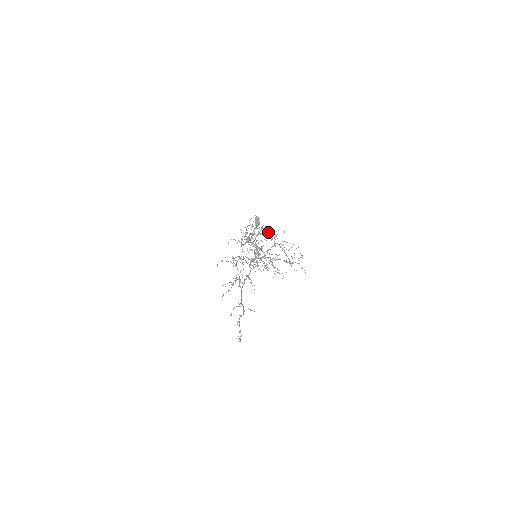
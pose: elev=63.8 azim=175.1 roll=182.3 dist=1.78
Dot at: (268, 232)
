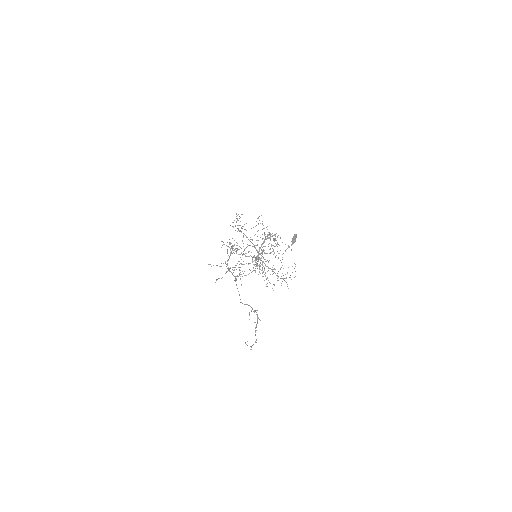
Dot at: (274, 239)
